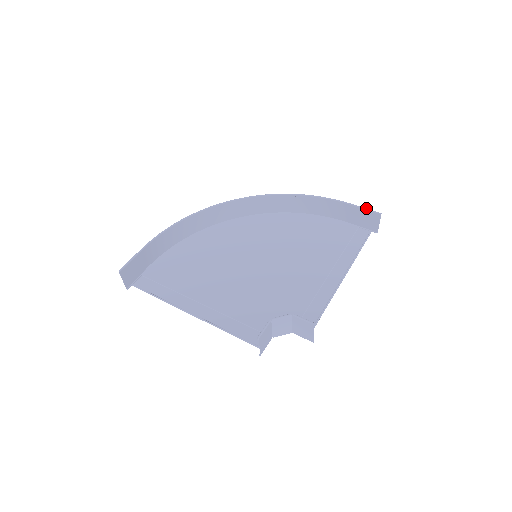
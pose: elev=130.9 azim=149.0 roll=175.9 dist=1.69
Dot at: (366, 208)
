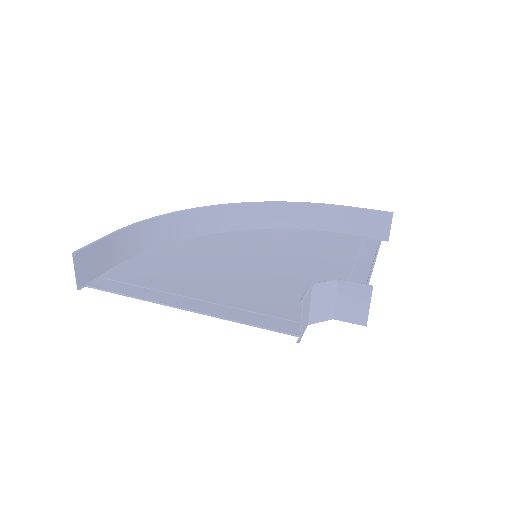
Dot at: occluded
